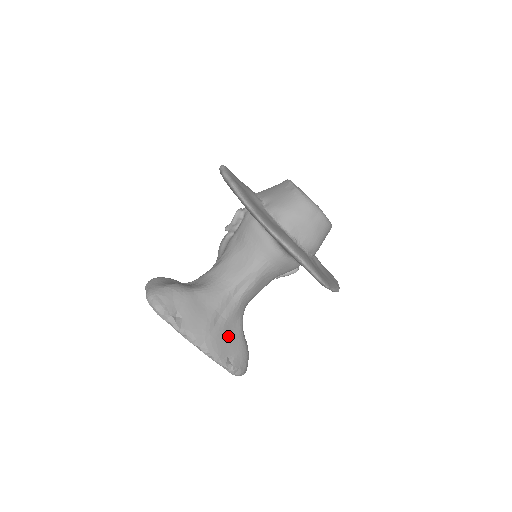
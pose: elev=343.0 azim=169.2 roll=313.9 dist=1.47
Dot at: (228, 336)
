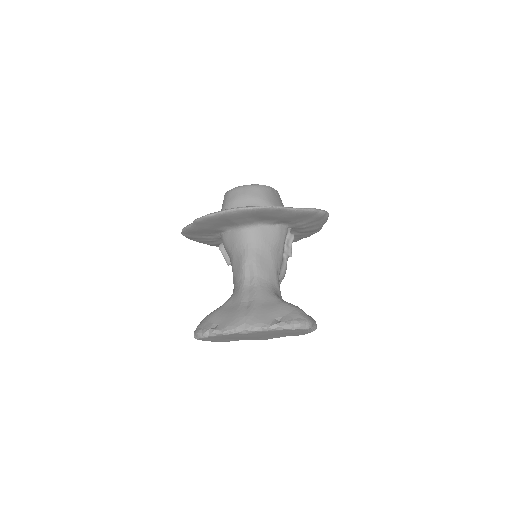
Dot at: (265, 308)
